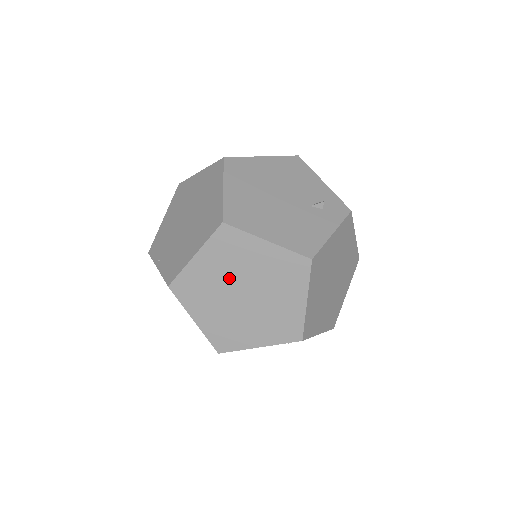
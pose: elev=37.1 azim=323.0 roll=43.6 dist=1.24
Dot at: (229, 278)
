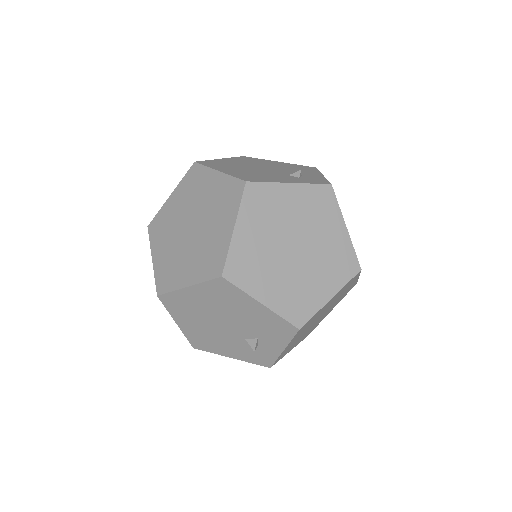
Dot at: (186, 212)
